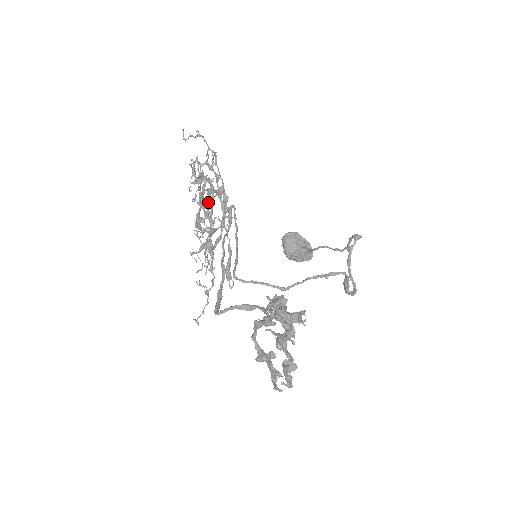
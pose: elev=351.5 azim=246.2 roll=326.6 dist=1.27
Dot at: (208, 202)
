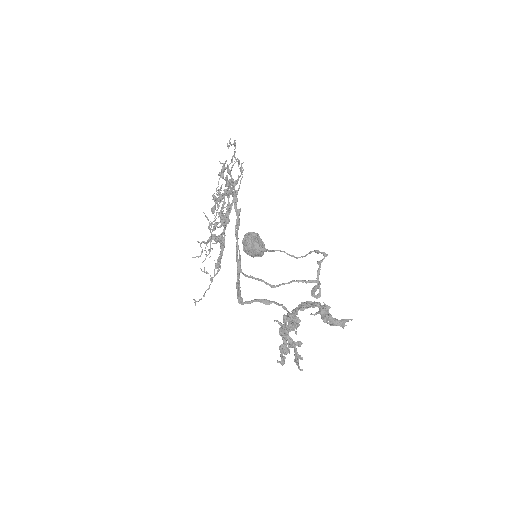
Dot at: (230, 204)
